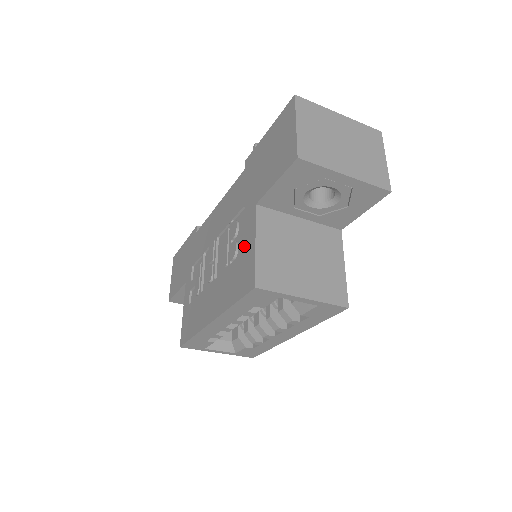
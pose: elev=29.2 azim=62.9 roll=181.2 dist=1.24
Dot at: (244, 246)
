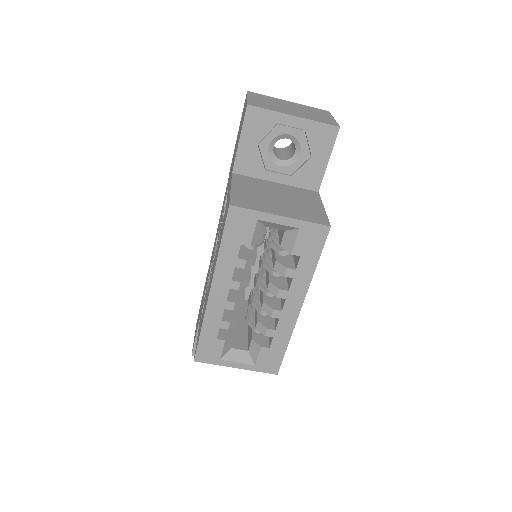
Dot at: (226, 204)
